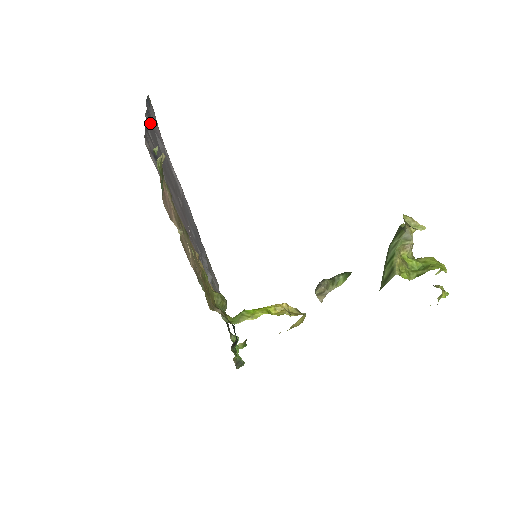
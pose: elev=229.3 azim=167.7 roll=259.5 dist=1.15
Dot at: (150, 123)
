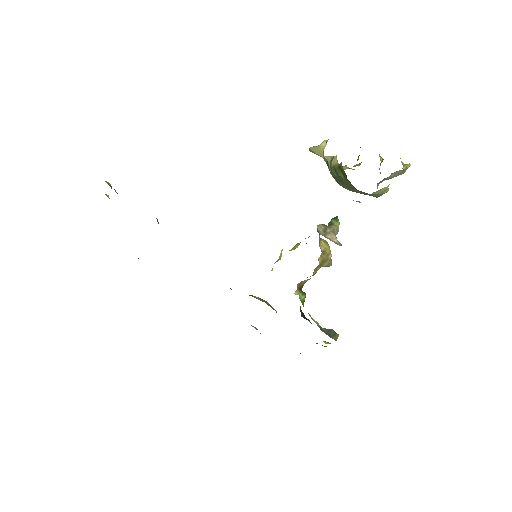
Dot at: occluded
